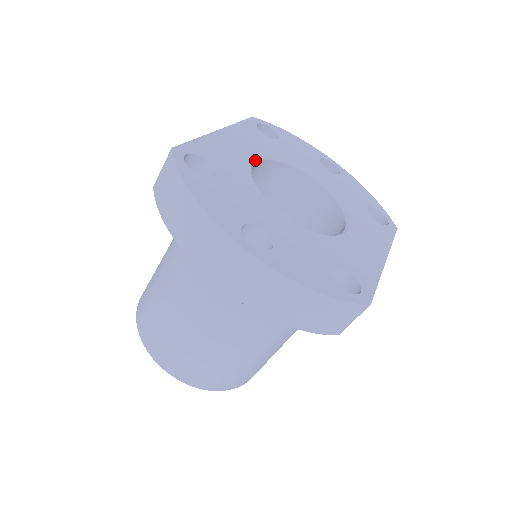
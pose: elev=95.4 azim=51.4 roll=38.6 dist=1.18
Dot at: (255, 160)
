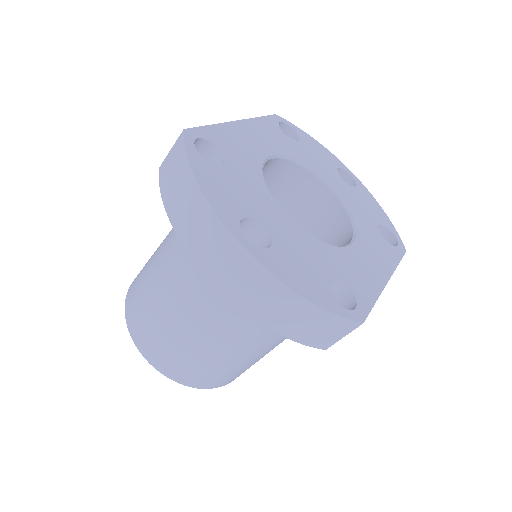
Dot at: (269, 157)
